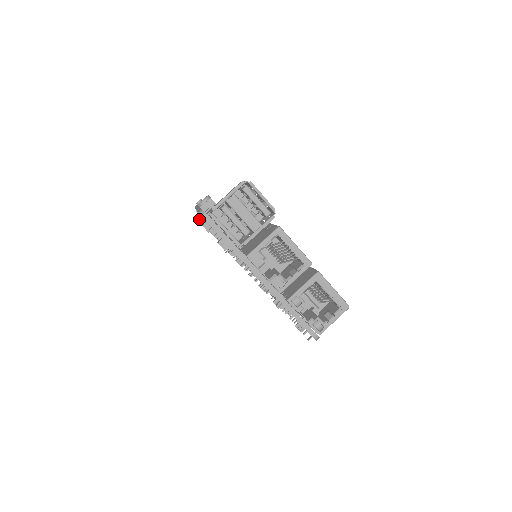
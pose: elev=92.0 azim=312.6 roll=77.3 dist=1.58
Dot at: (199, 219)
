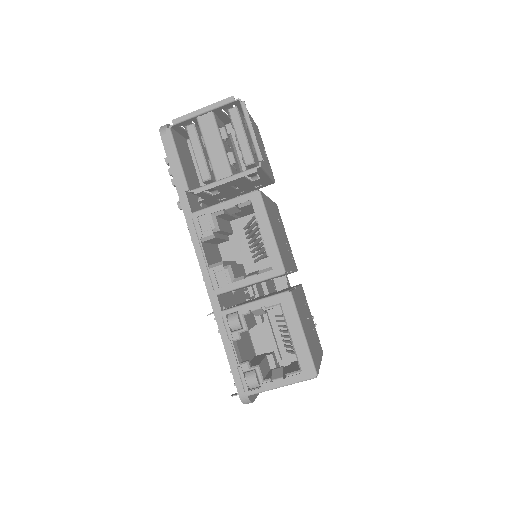
Dot at: occluded
